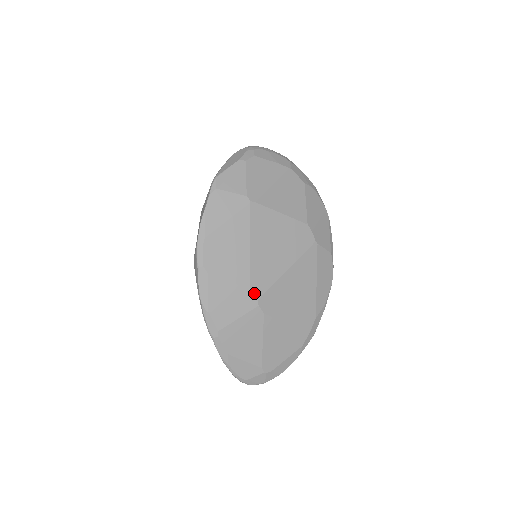
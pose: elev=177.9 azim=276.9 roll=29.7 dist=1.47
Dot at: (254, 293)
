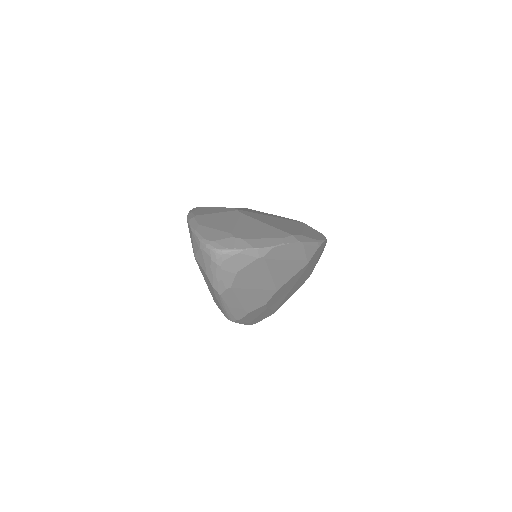
Dot at: occluded
